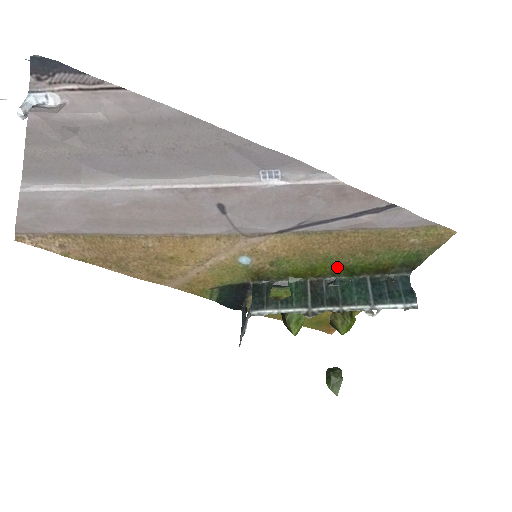
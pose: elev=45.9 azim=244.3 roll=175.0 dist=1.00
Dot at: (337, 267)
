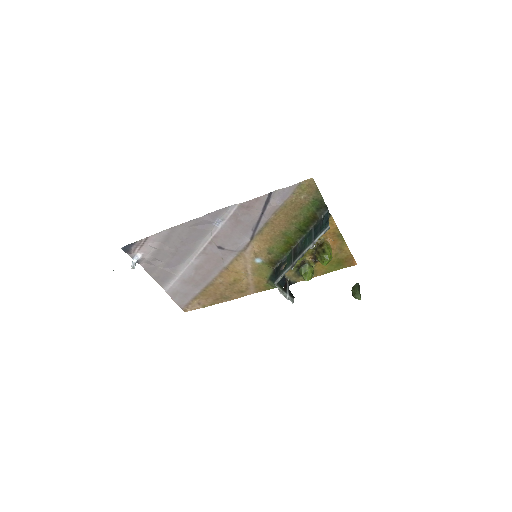
Dot at: (295, 234)
